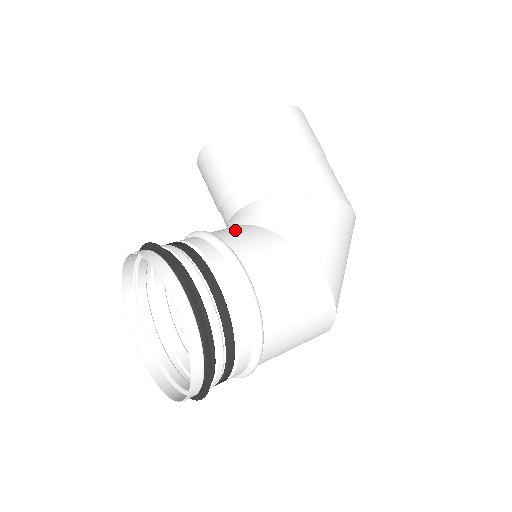
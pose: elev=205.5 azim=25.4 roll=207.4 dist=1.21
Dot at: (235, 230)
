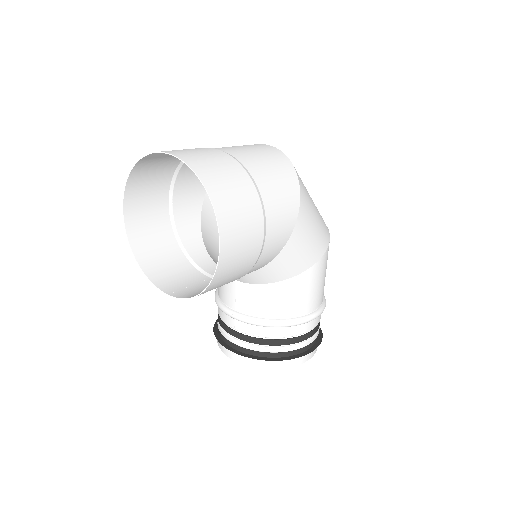
Dot at: (272, 301)
